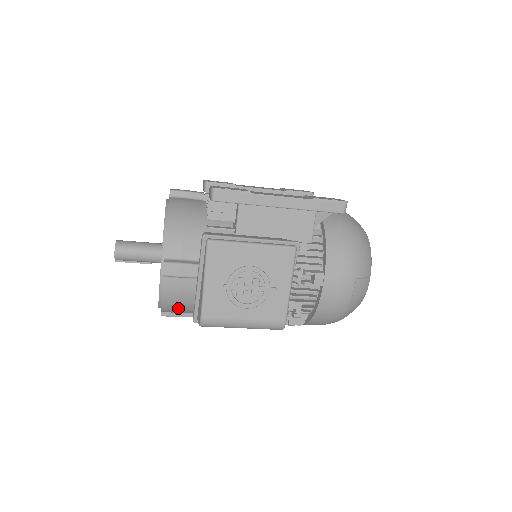
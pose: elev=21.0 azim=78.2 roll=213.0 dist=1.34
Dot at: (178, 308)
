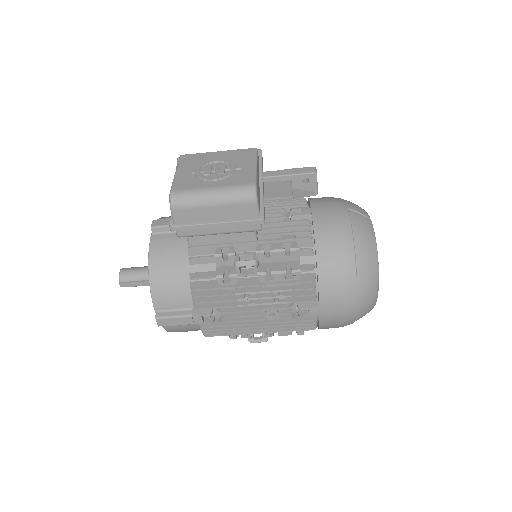
Dot at: (168, 275)
